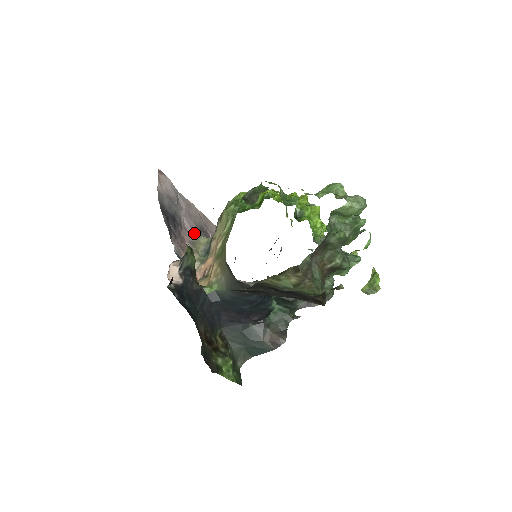
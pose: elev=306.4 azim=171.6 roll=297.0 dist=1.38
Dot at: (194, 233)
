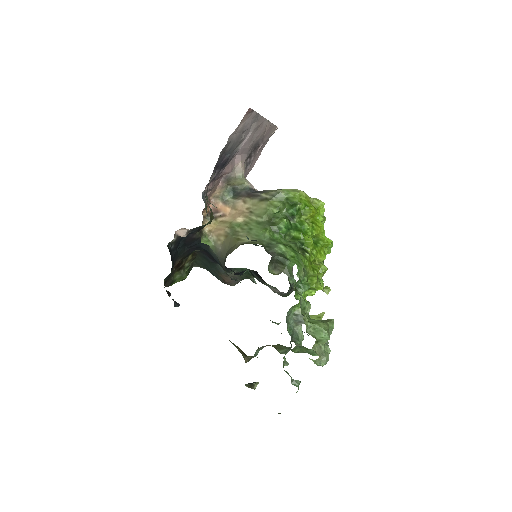
Dot at: (238, 166)
